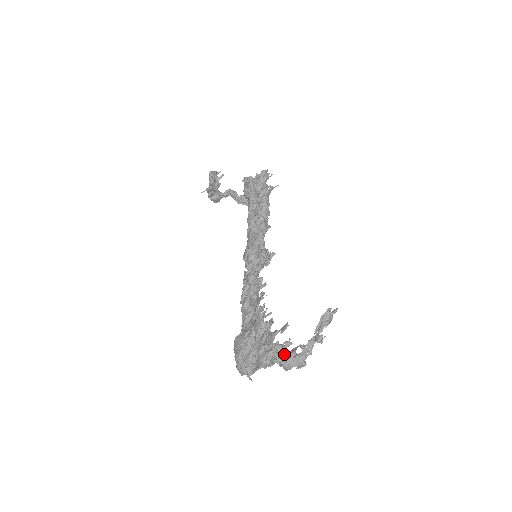
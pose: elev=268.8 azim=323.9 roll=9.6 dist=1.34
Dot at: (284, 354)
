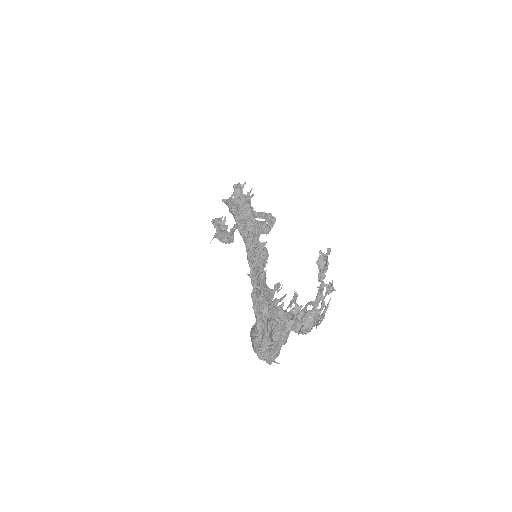
Dot at: (291, 318)
